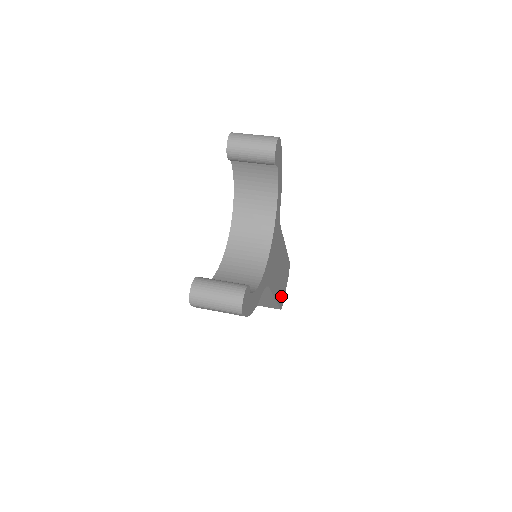
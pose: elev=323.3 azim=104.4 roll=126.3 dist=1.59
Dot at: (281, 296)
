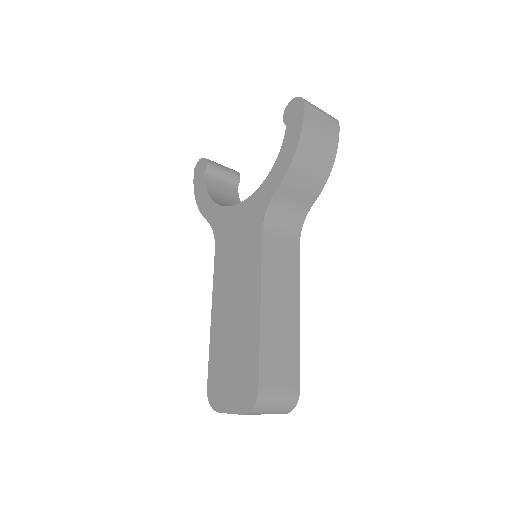
Dot at: occluded
